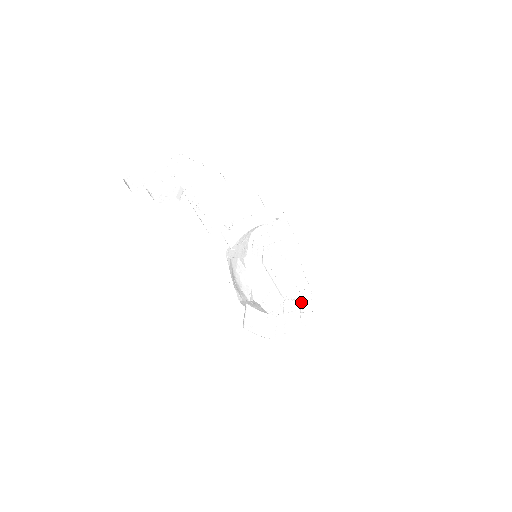
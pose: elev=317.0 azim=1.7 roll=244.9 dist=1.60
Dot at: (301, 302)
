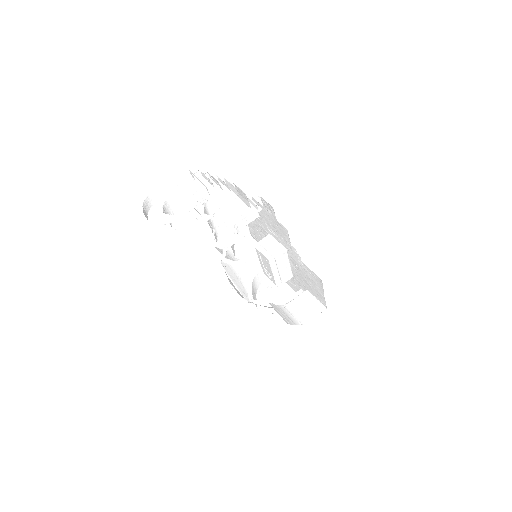
Dot at: (276, 287)
